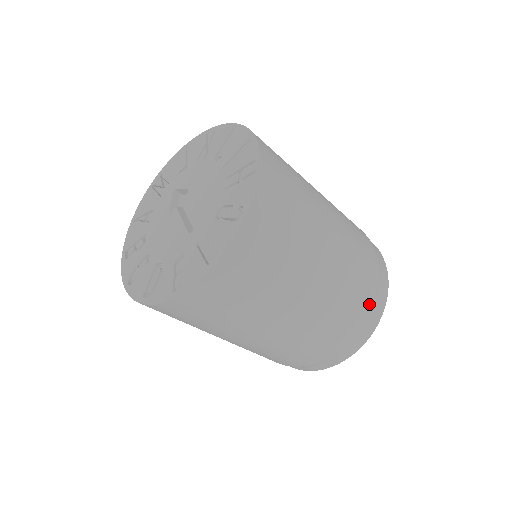
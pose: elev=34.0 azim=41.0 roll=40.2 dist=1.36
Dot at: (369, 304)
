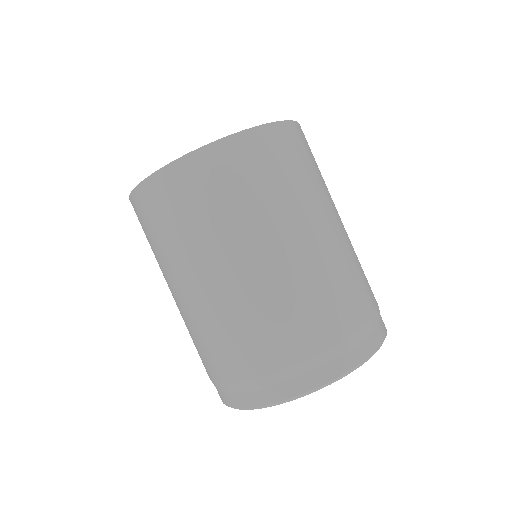
Dot at: occluded
